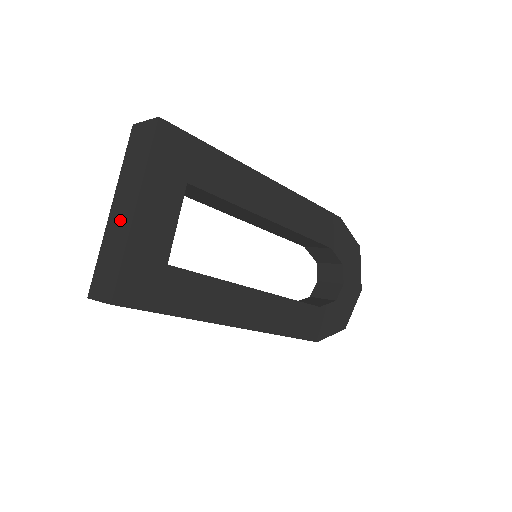
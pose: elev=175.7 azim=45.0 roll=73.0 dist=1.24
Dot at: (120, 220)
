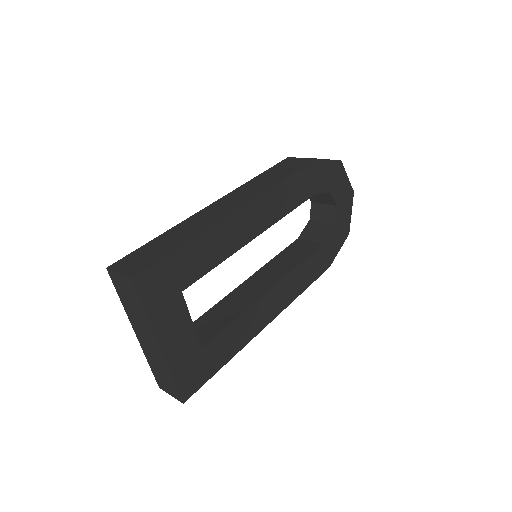
Dot at: (151, 348)
